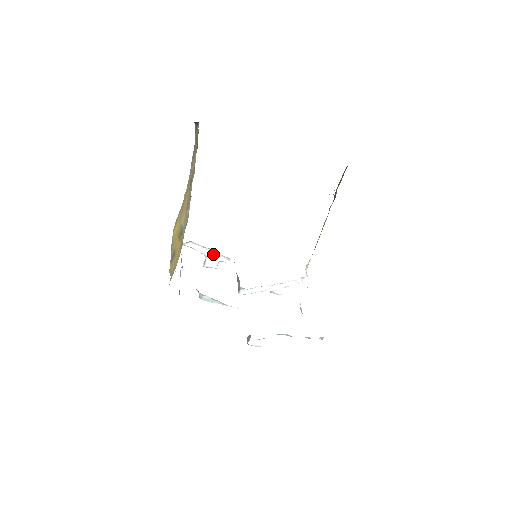
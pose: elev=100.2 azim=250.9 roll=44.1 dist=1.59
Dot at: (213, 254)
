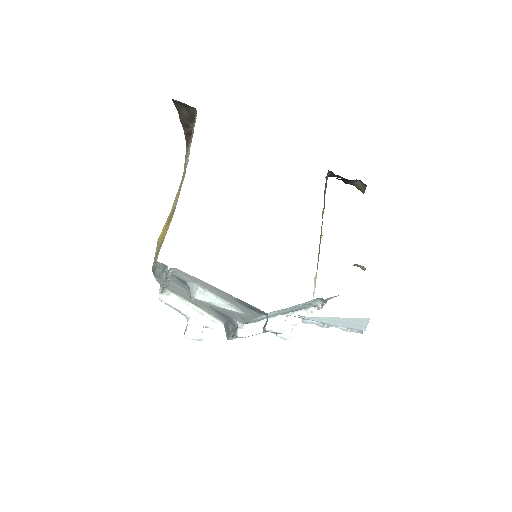
Dot at: (197, 314)
